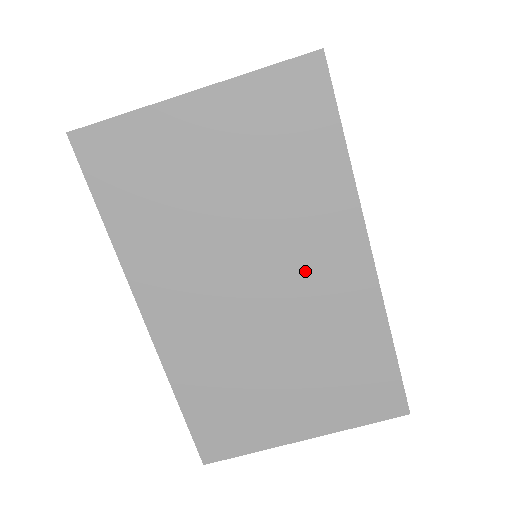
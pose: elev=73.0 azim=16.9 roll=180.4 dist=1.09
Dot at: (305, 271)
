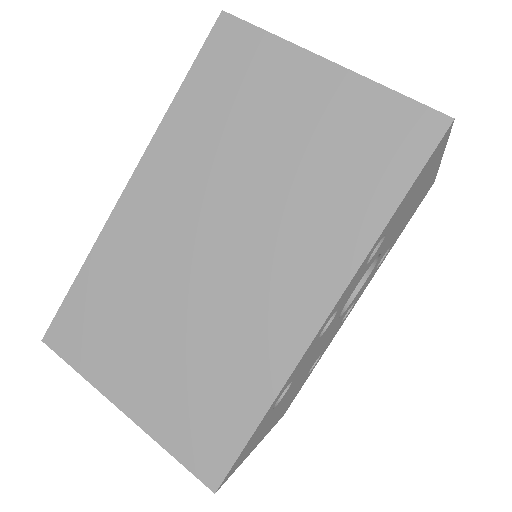
Dot at: (265, 274)
